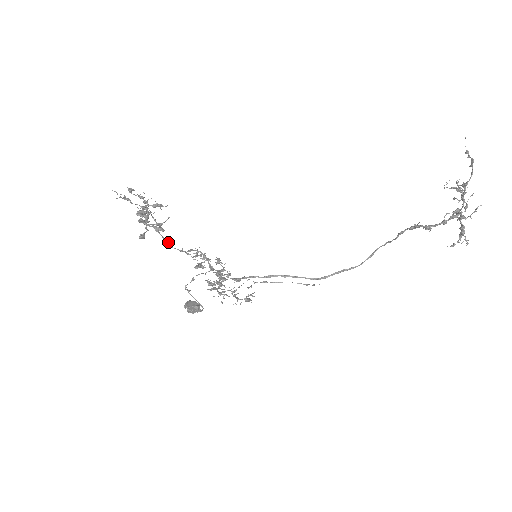
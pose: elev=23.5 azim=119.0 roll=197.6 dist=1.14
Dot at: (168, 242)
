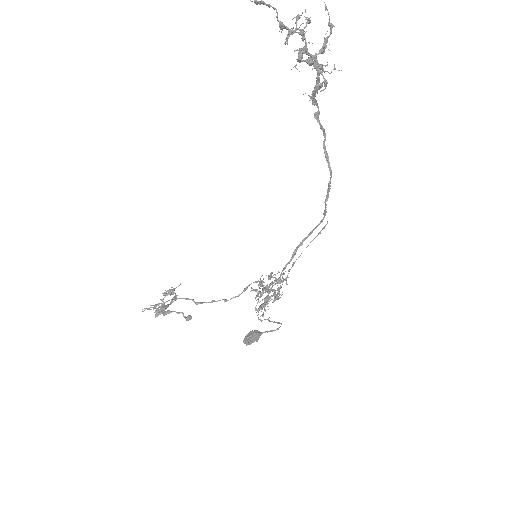
Dot at: occluded
